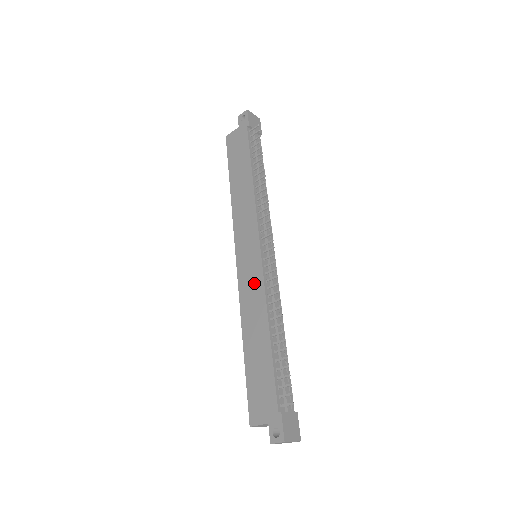
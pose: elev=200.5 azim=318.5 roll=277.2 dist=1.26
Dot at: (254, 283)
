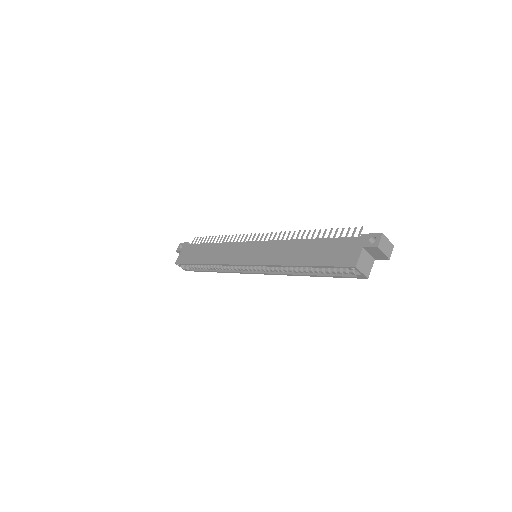
Dot at: (270, 249)
